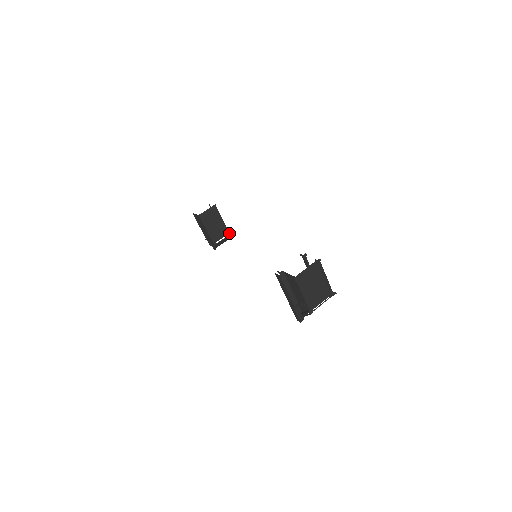
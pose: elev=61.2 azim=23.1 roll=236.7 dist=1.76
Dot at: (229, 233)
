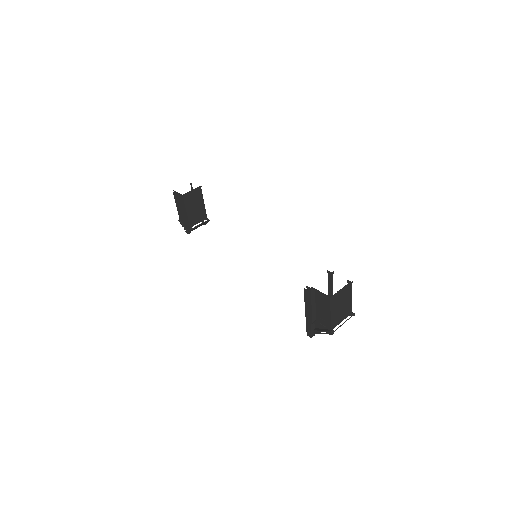
Dot at: (207, 218)
